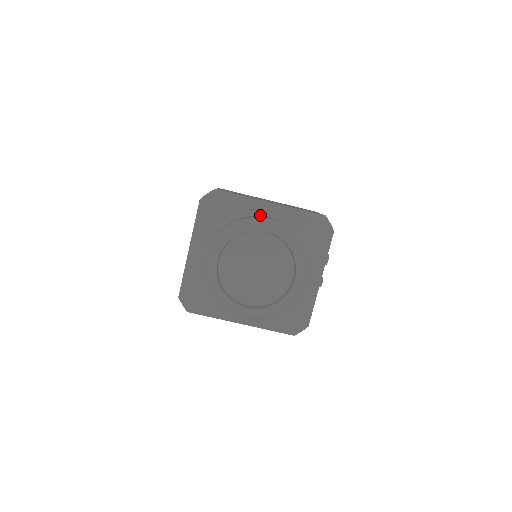
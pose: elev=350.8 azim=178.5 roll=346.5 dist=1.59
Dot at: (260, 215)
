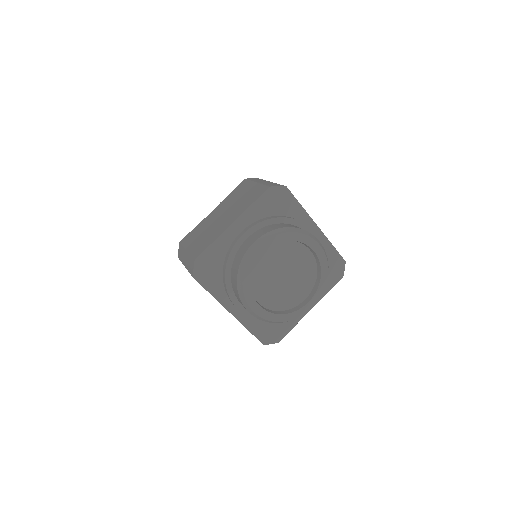
Dot at: occluded
